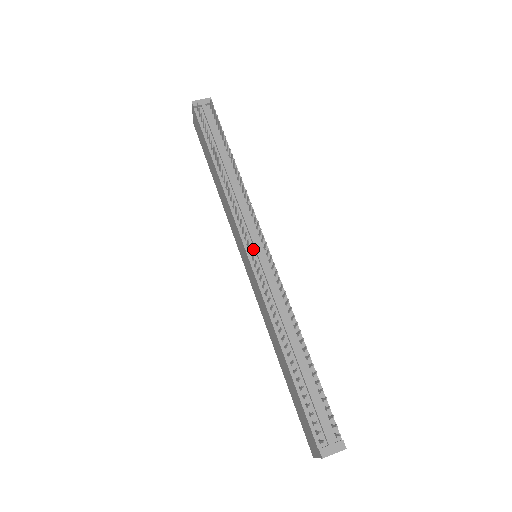
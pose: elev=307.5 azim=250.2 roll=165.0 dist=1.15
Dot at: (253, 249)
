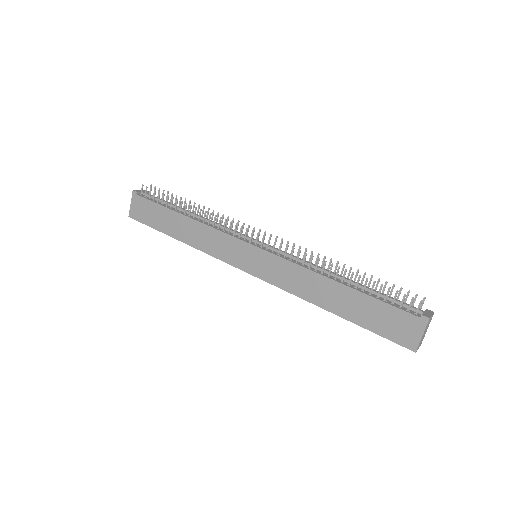
Dot at: (256, 244)
